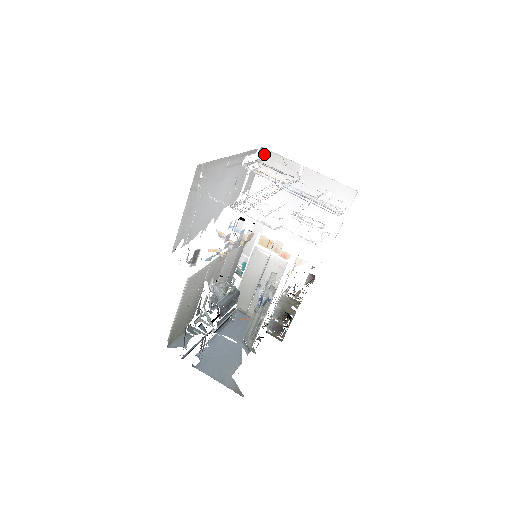
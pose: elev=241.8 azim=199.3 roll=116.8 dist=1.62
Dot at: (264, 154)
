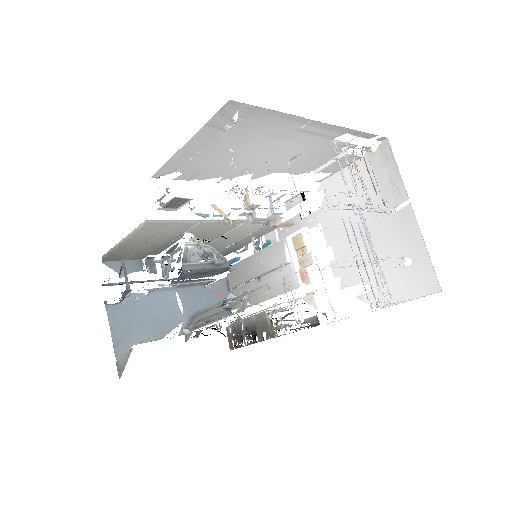
Dot at: (382, 147)
